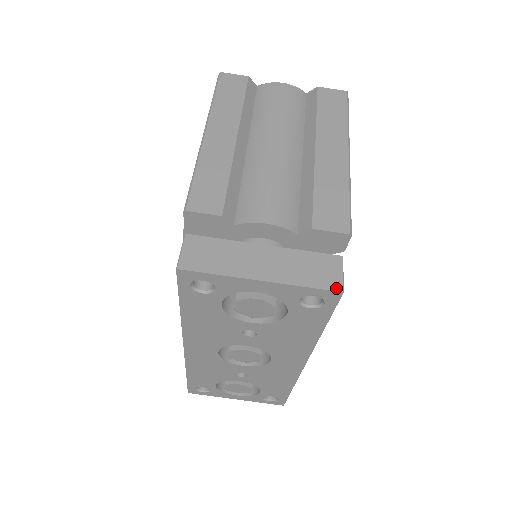
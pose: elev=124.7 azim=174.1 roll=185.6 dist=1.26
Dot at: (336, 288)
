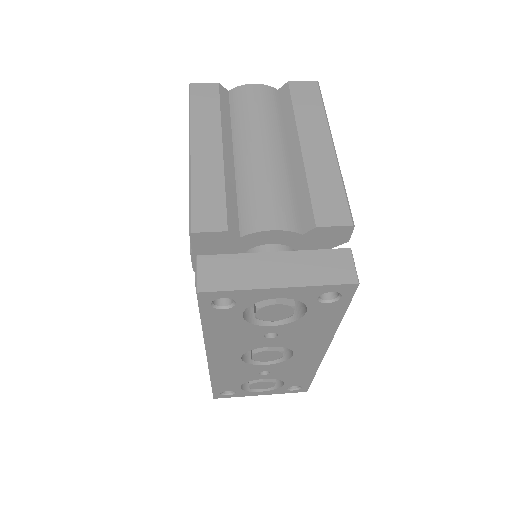
Dot at: (351, 281)
